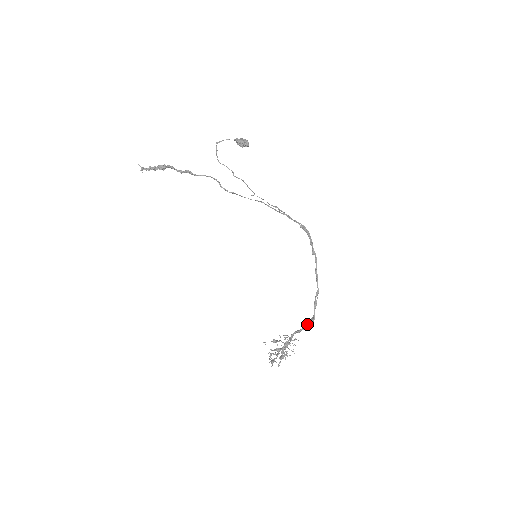
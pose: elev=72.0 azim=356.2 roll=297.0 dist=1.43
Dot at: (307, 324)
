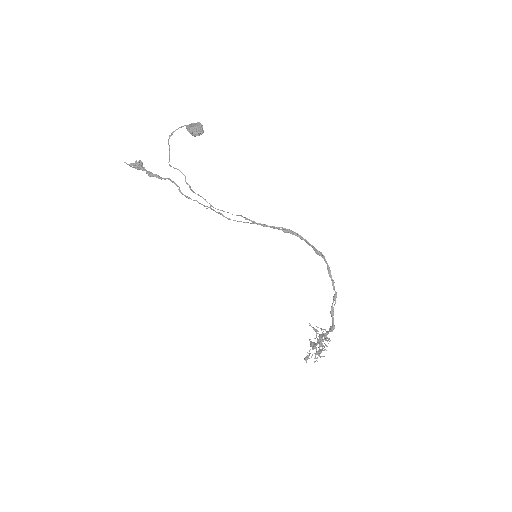
Dot at: (327, 332)
